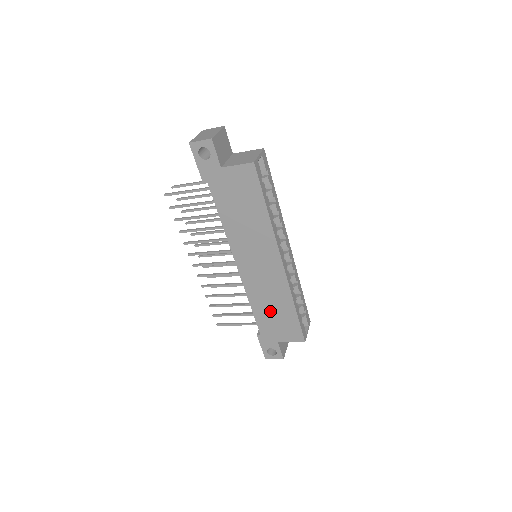
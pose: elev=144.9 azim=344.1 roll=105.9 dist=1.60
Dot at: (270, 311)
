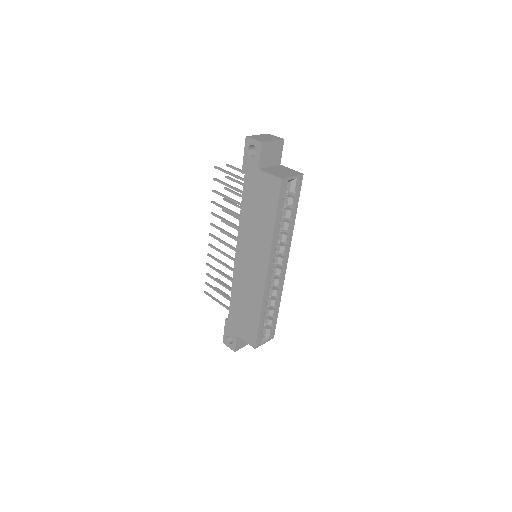
Dot at: (242, 306)
